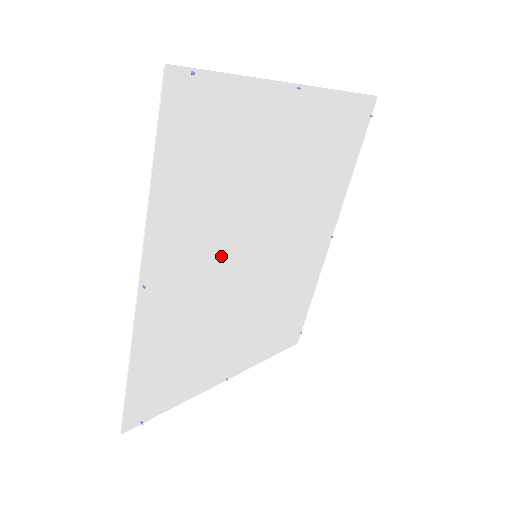
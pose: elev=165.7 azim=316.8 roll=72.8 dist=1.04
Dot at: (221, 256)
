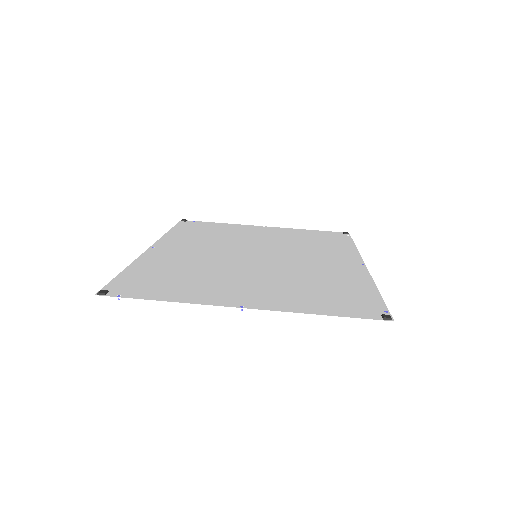
Dot at: (215, 255)
